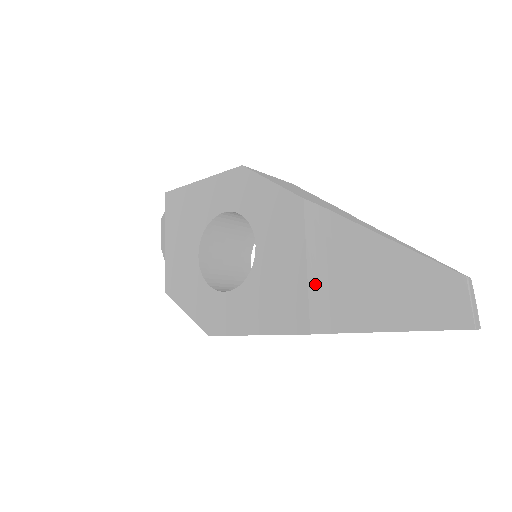
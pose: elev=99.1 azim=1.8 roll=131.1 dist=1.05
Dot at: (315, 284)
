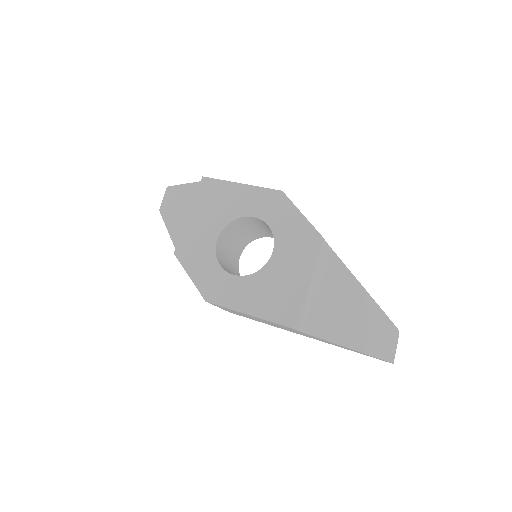
Dot at: (308, 297)
